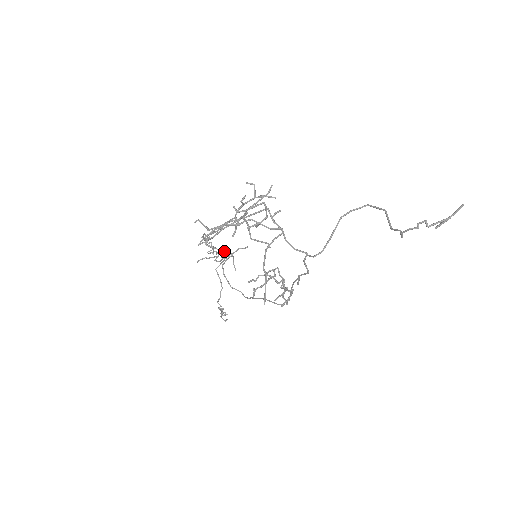
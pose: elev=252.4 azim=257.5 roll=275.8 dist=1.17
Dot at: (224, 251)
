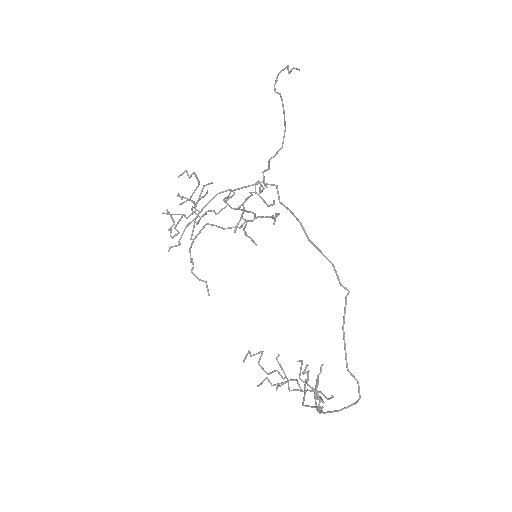
Dot at: (296, 380)
